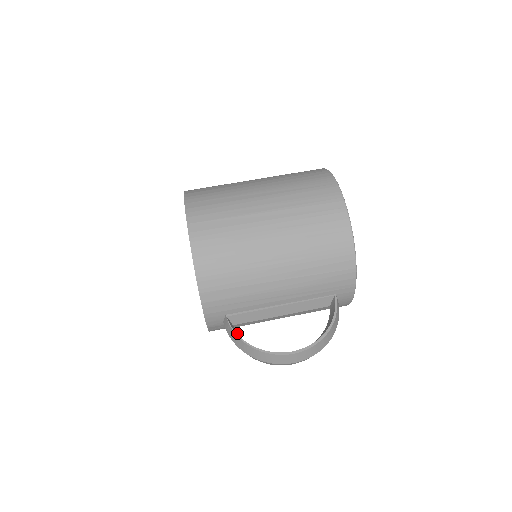
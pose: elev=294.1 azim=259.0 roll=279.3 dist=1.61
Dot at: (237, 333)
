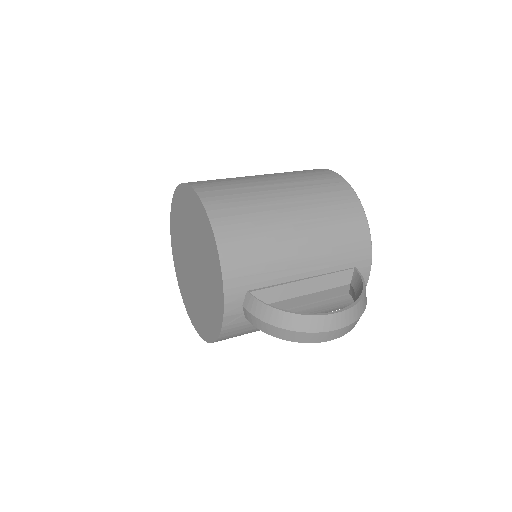
Dot at: occluded
